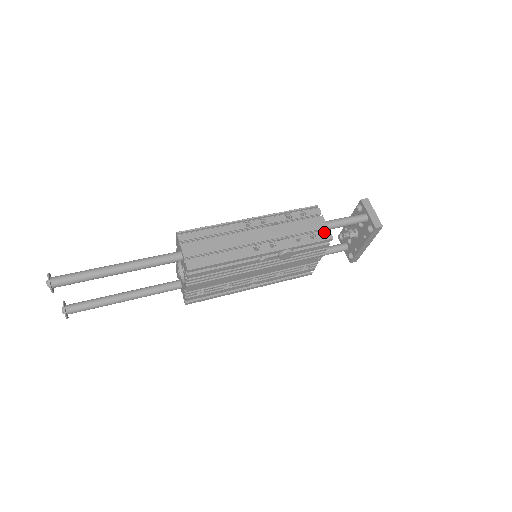
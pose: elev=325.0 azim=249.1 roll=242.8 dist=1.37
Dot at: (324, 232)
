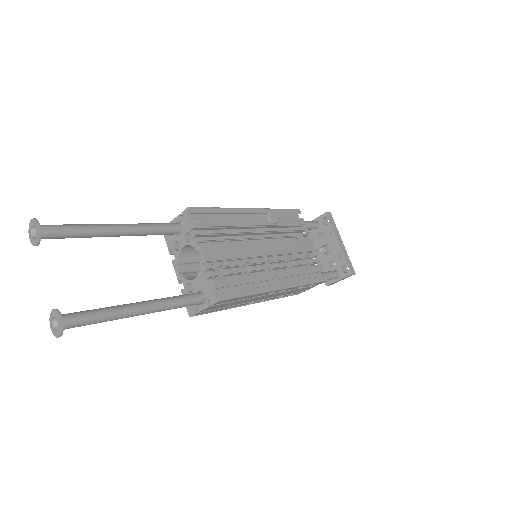
Dot at: occluded
